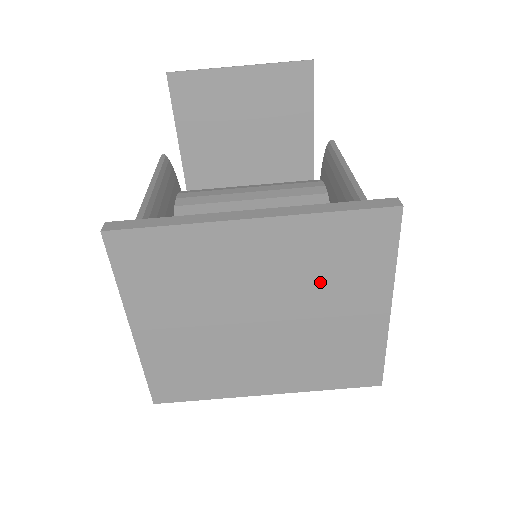
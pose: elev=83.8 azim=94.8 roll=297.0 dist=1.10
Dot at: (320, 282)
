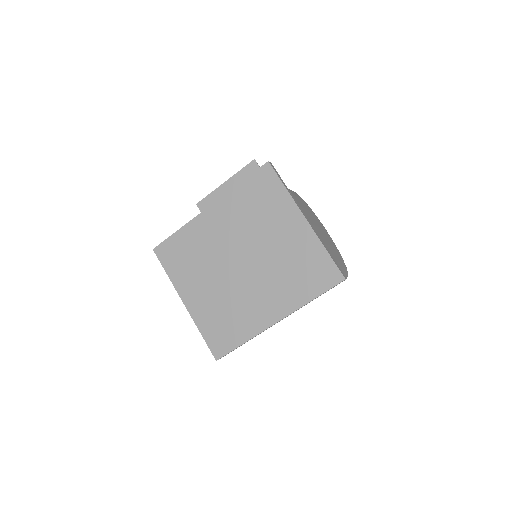
Dot at: (257, 223)
